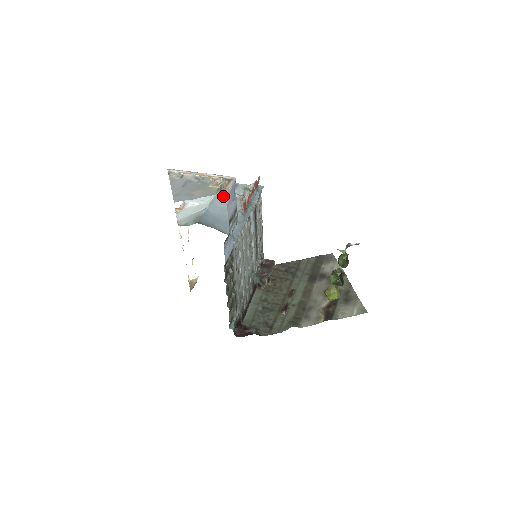
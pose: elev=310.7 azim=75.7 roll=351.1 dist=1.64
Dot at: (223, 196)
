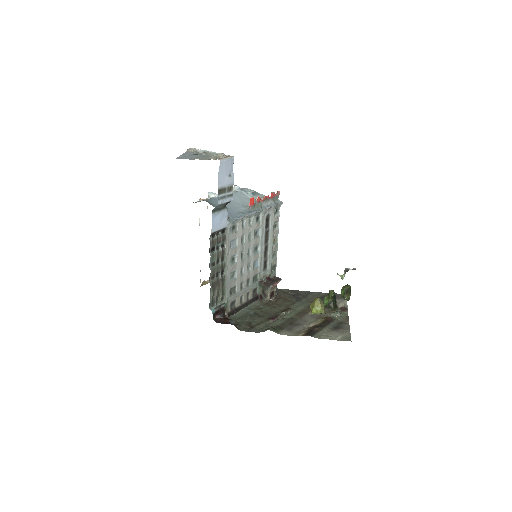
Dot at: (240, 195)
